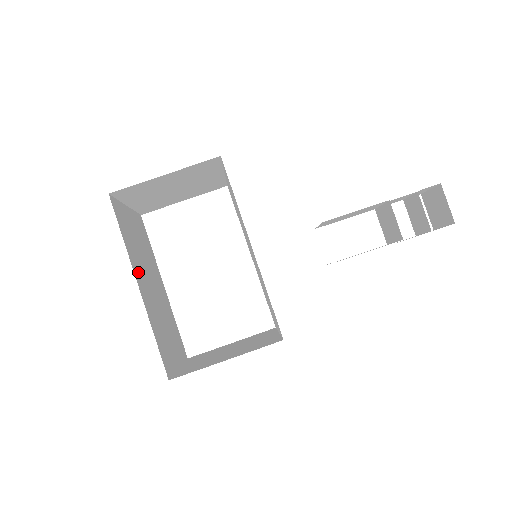
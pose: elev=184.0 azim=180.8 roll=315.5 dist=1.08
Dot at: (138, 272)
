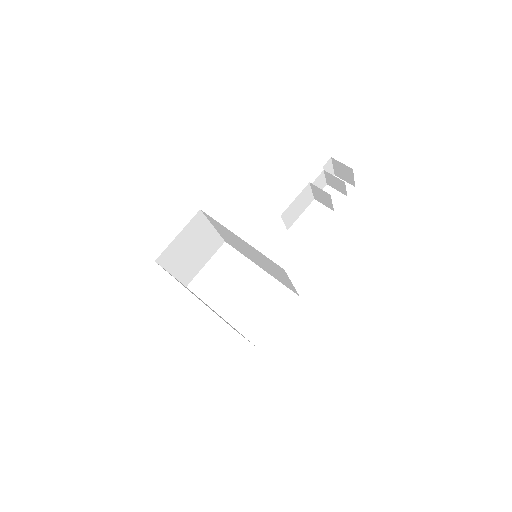
Dot at: (191, 292)
